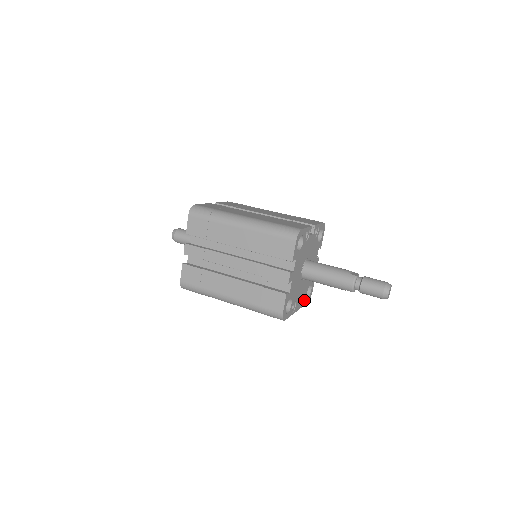
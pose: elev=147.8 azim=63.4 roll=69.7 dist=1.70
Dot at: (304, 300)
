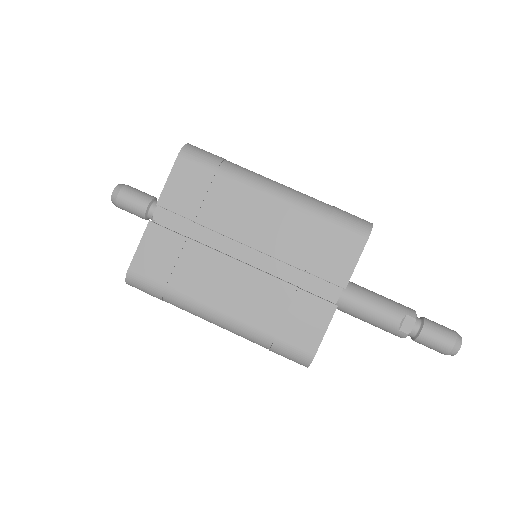
Dot at: occluded
